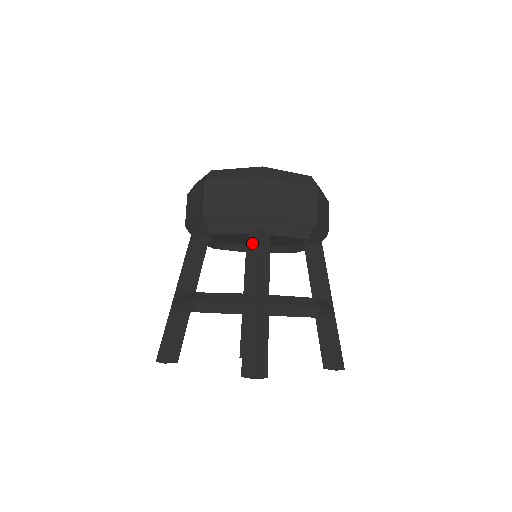
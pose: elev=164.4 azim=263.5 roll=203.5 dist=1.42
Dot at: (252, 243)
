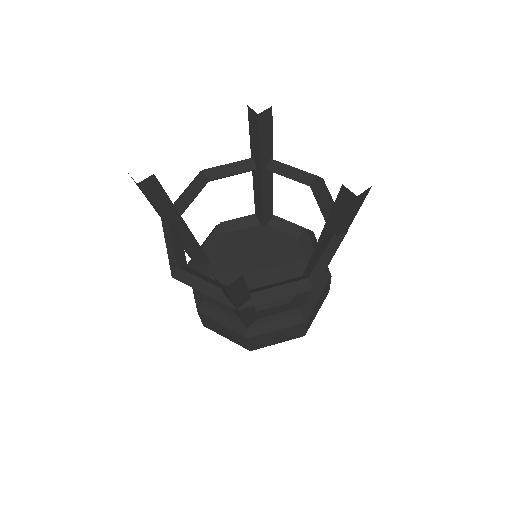
Dot at: occluded
